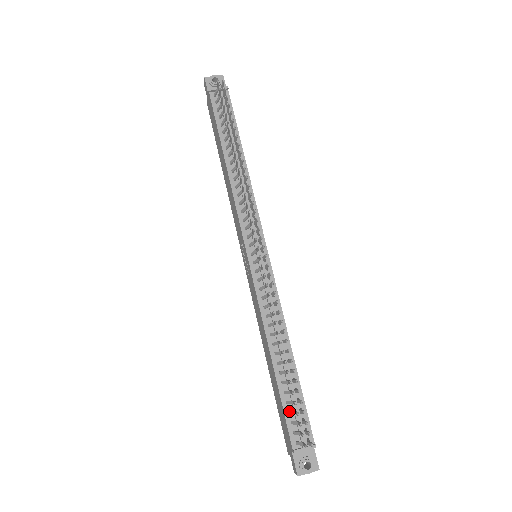
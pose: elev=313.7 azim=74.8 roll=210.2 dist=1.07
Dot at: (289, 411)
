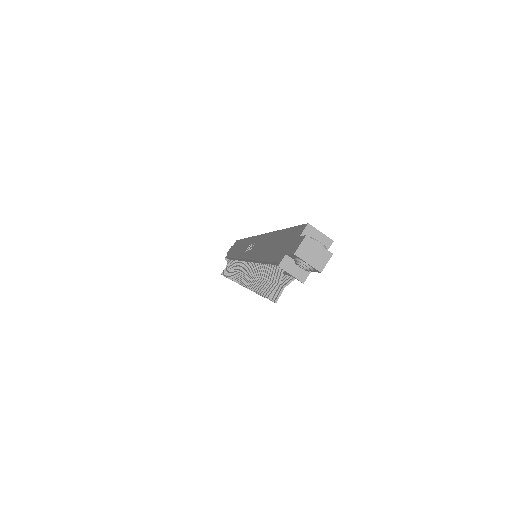
Dot at: (229, 261)
